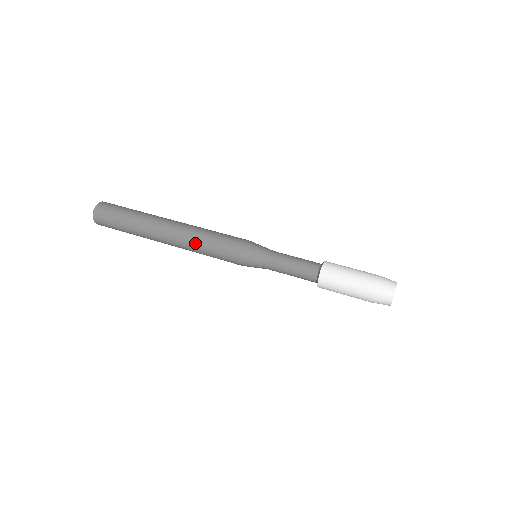
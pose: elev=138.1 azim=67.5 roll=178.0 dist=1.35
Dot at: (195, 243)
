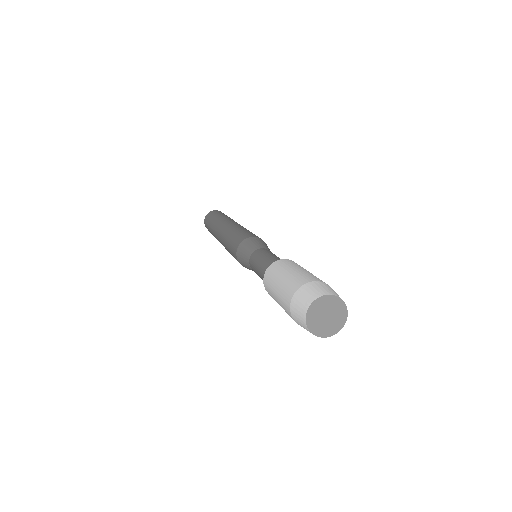
Dot at: (225, 237)
